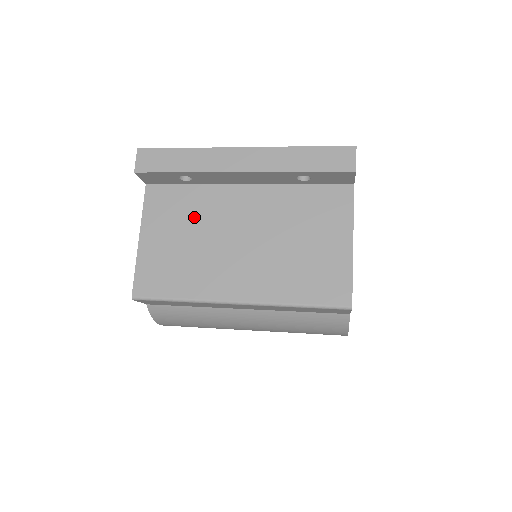
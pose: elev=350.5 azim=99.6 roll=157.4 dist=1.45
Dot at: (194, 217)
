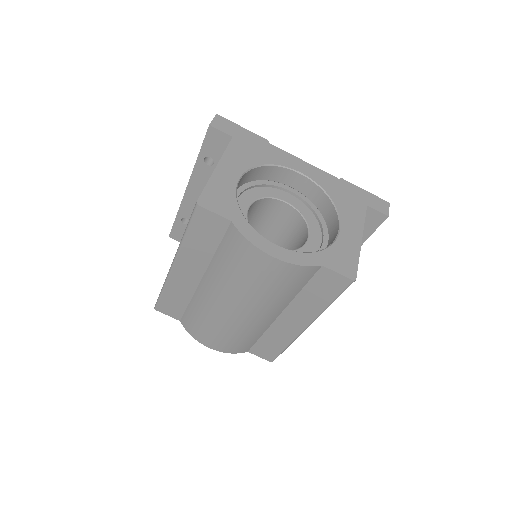
Dot at: occluded
